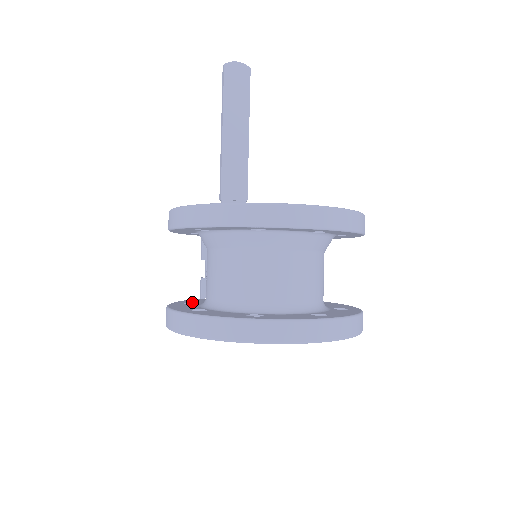
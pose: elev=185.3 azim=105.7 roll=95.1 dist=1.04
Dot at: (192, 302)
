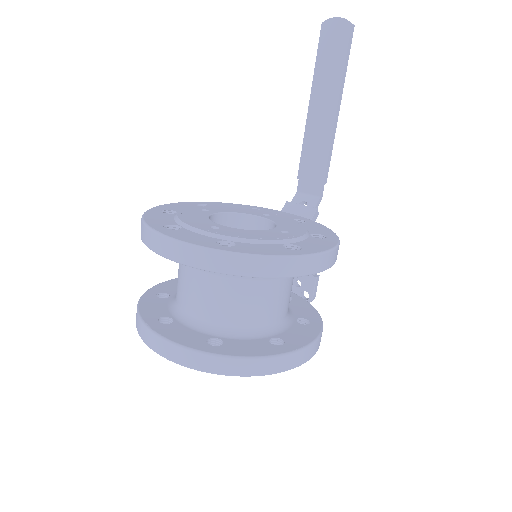
Dot at: occluded
